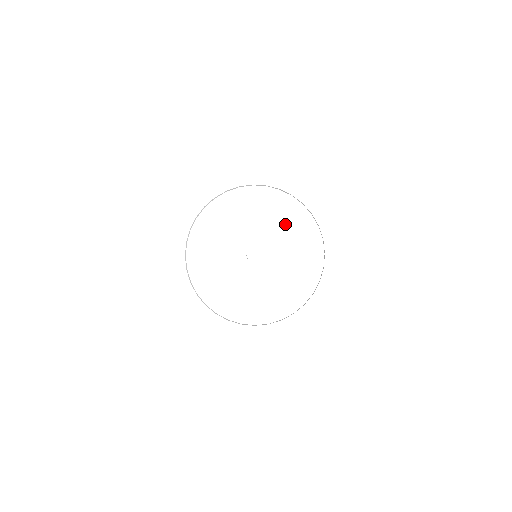
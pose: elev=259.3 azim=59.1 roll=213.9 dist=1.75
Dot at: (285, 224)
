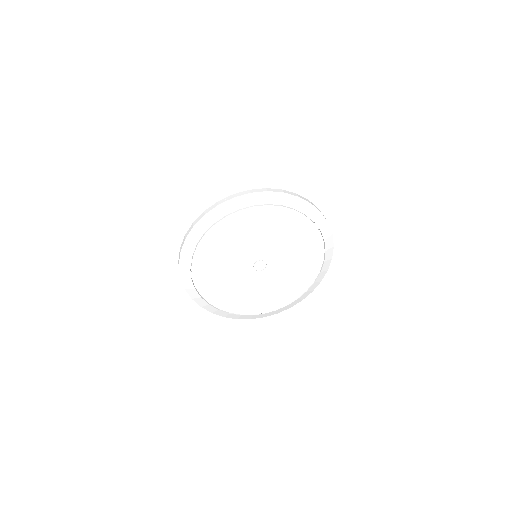
Dot at: (300, 264)
